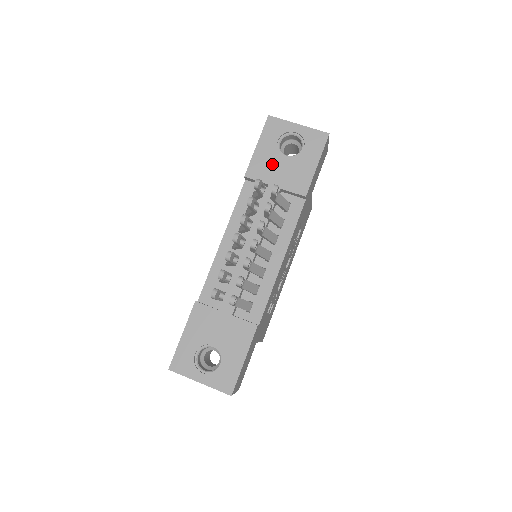
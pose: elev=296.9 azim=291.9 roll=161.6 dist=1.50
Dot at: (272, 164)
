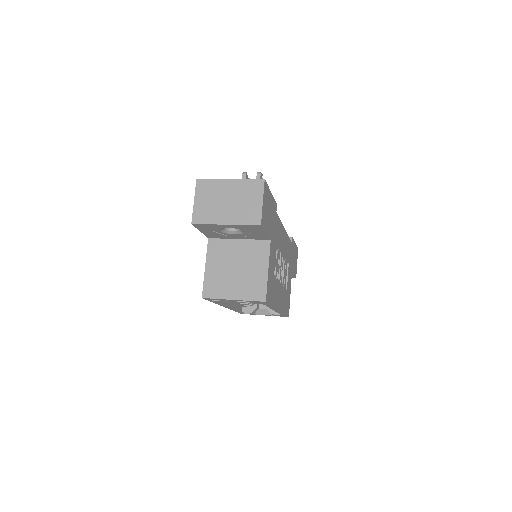
Dot at: occluded
